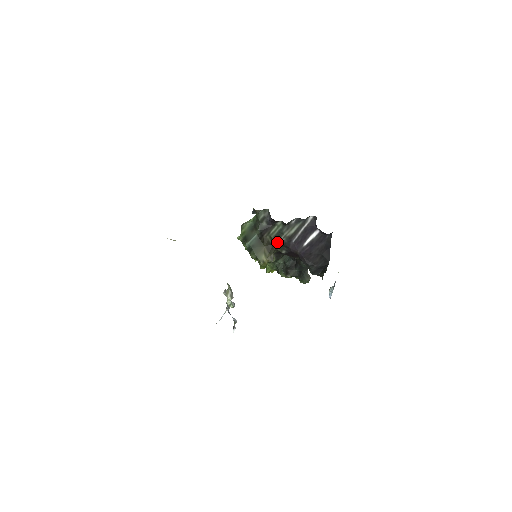
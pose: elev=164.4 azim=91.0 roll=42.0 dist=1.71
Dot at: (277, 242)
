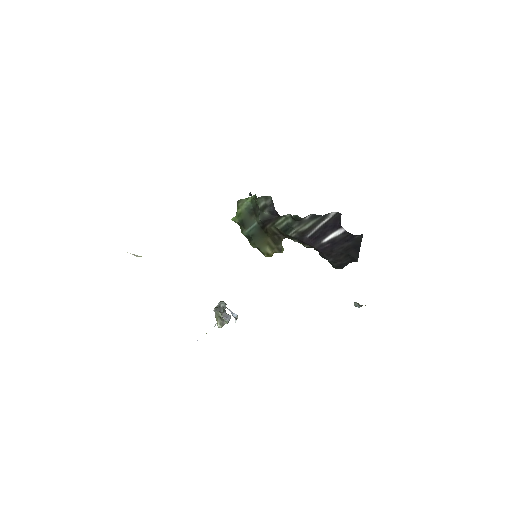
Dot at: (285, 234)
